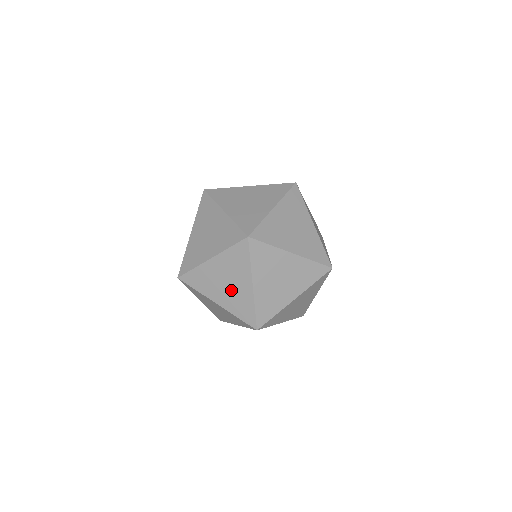
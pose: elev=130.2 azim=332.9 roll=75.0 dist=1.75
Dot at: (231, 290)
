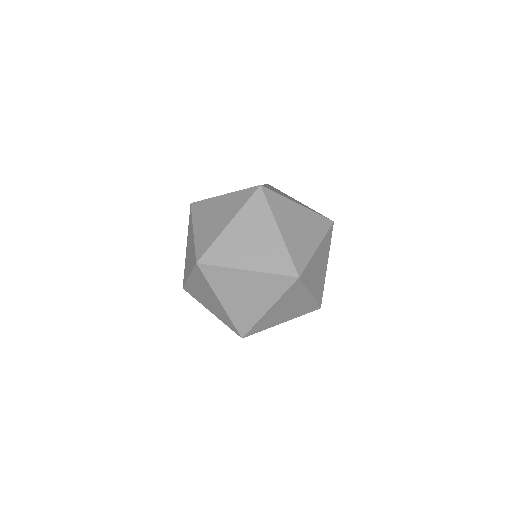
Dot at: (212, 303)
